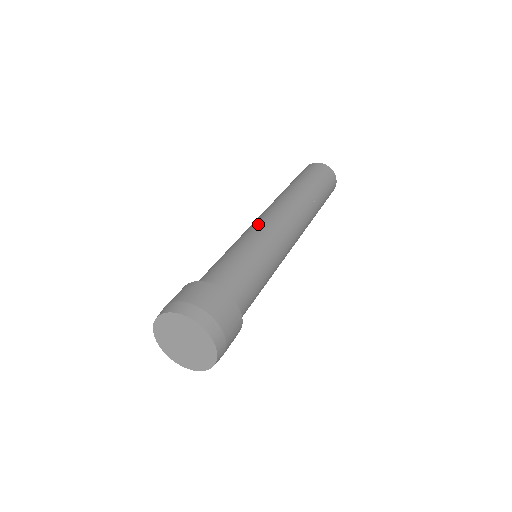
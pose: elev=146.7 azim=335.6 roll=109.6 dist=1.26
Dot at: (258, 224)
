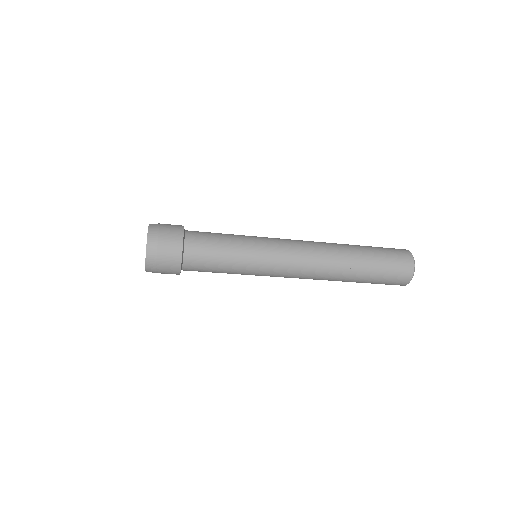
Dot at: (275, 238)
